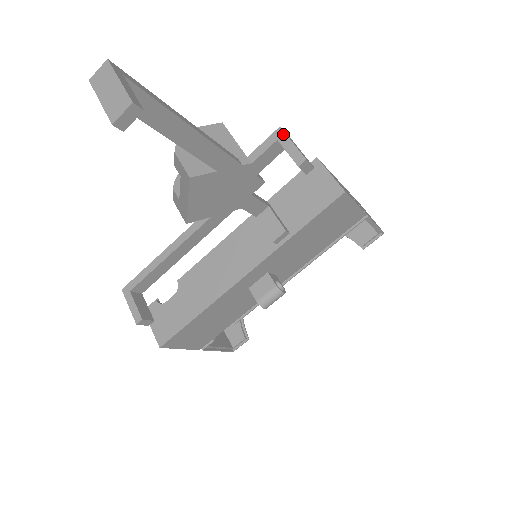
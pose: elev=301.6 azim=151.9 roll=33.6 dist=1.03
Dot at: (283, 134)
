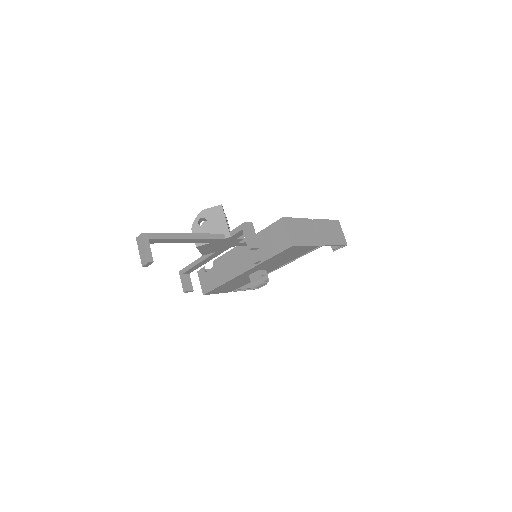
Dot at: (245, 228)
